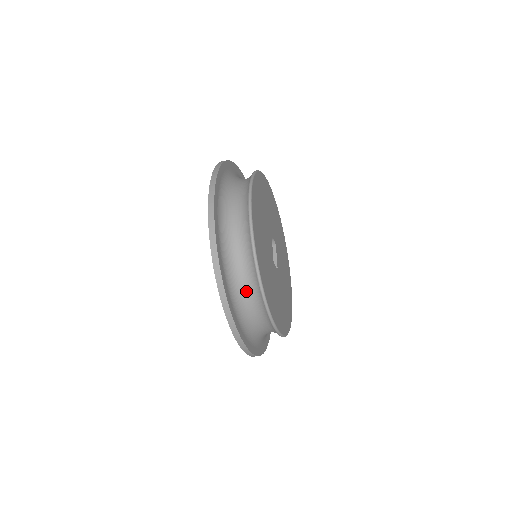
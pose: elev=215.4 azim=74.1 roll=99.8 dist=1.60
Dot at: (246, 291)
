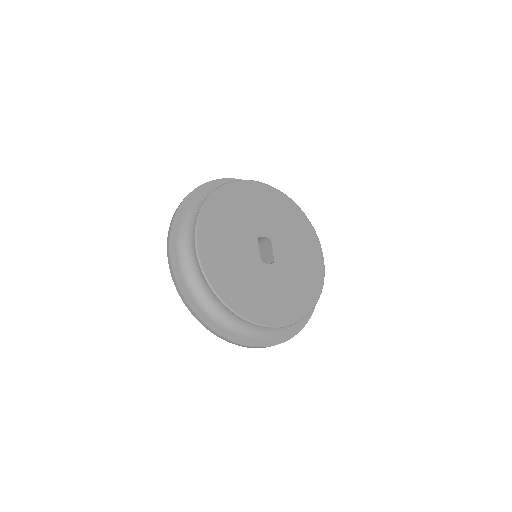
Dot at: (222, 307)
